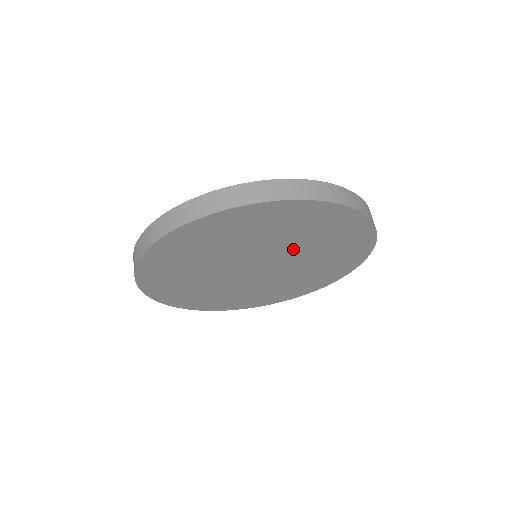
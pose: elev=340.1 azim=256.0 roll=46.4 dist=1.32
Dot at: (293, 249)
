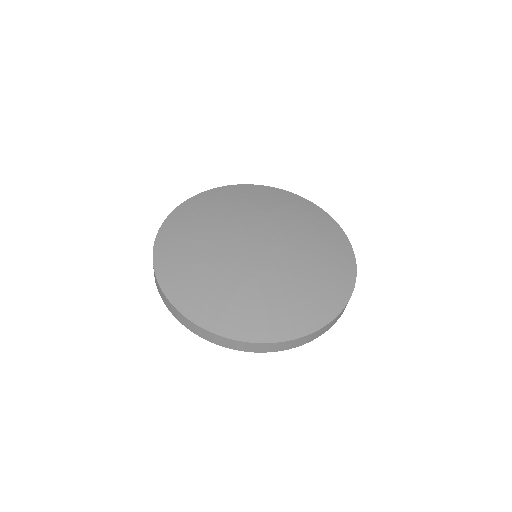
Dot at: occluded
